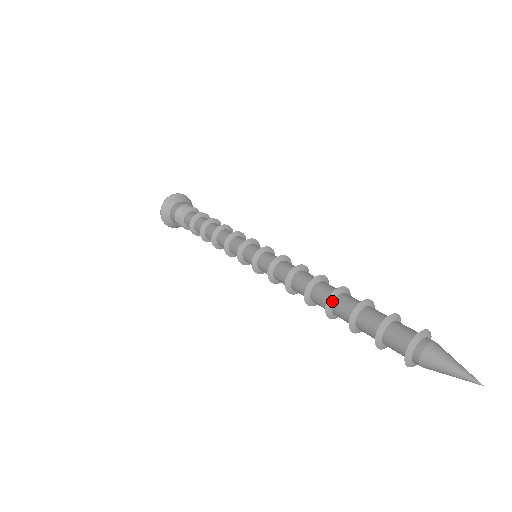
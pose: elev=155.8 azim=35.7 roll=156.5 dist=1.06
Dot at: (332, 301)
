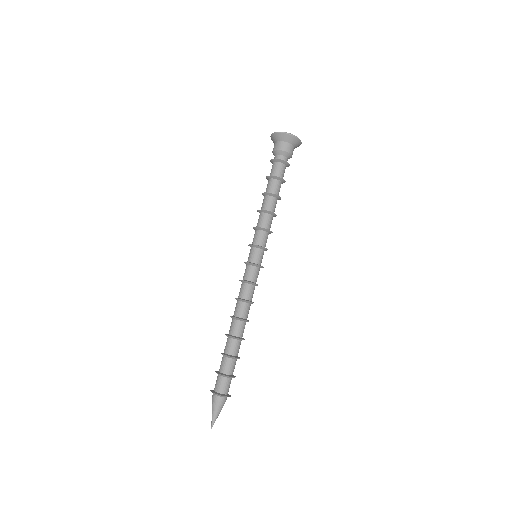
Dot at: (230, 337)
